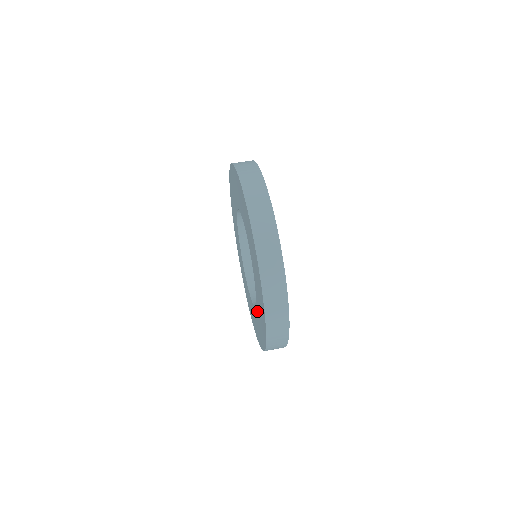
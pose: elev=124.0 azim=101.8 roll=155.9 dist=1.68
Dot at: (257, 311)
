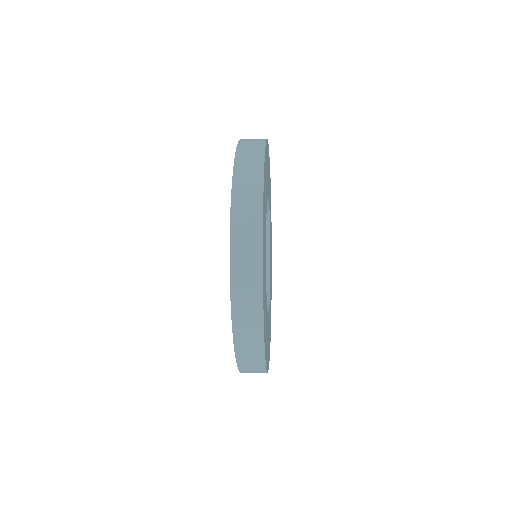
Dot at: occluded
